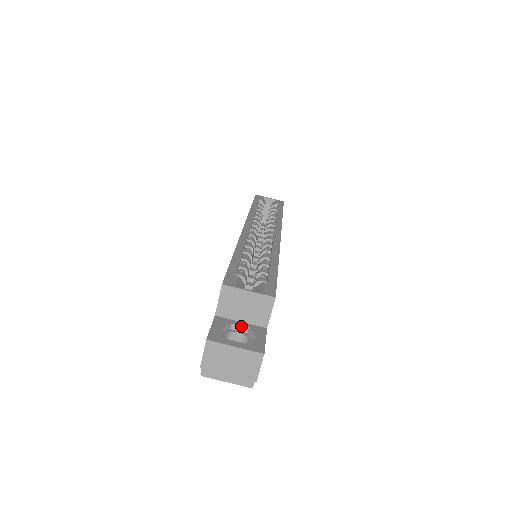
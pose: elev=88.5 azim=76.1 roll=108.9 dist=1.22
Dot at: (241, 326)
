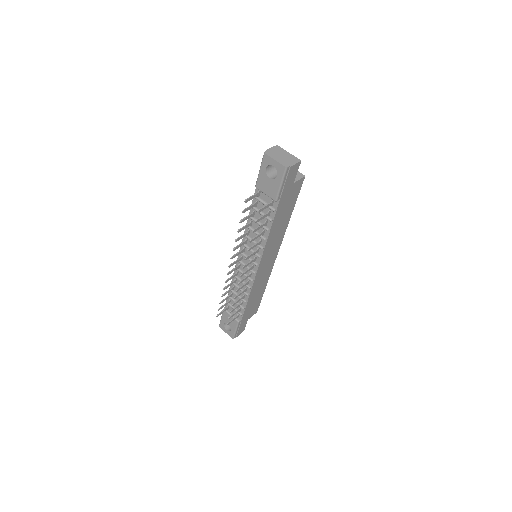
Dot at: occluded
